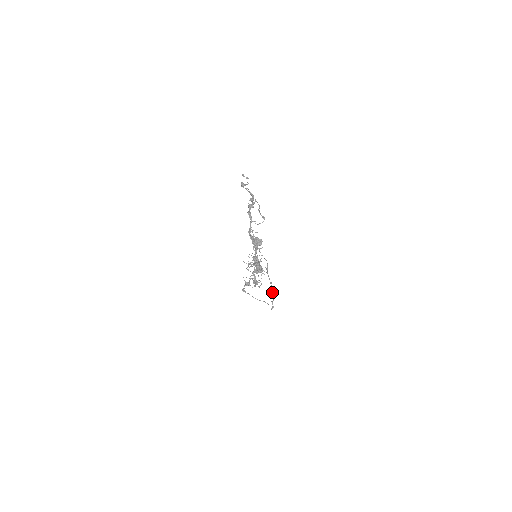
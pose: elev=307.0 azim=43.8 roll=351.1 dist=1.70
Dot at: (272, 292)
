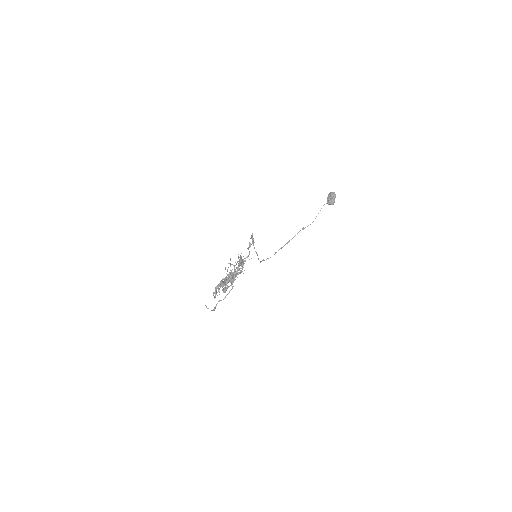
Dot at: (276, 252)
